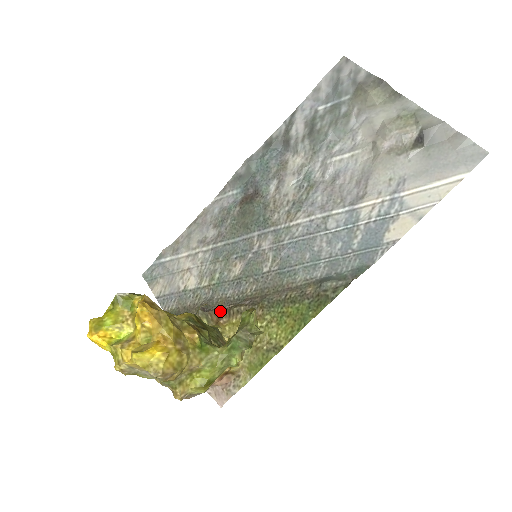
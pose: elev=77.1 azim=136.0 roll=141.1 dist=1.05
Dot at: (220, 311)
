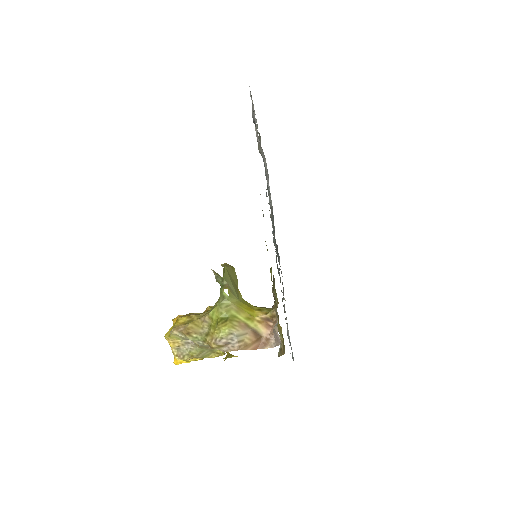
Dot at: (274, 305)
